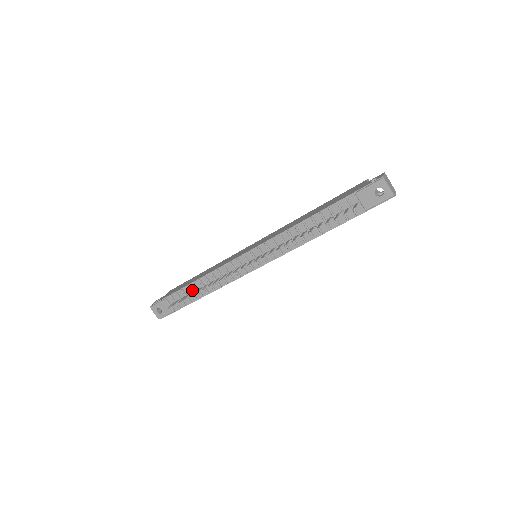
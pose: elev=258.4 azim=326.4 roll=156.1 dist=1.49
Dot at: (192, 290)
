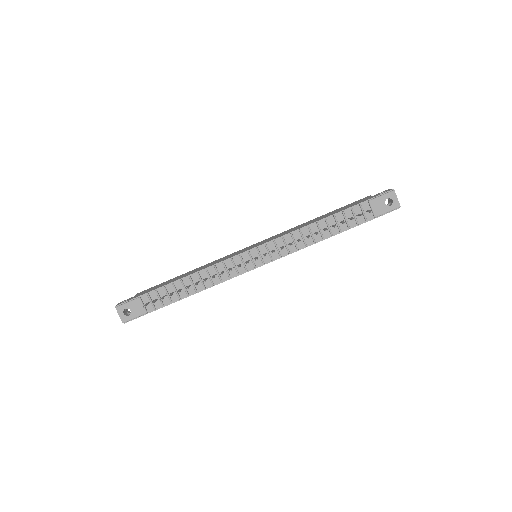
Dot at: (177, 288)
